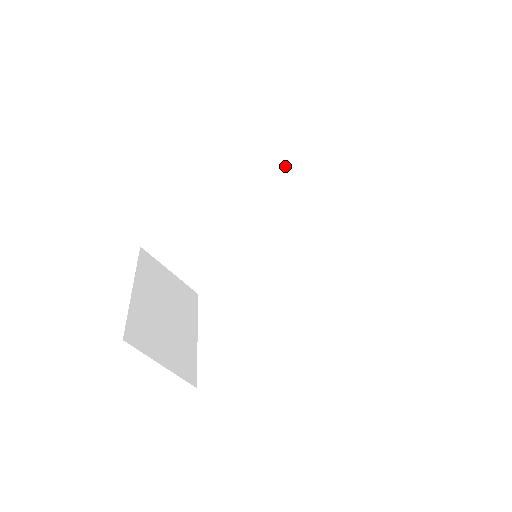
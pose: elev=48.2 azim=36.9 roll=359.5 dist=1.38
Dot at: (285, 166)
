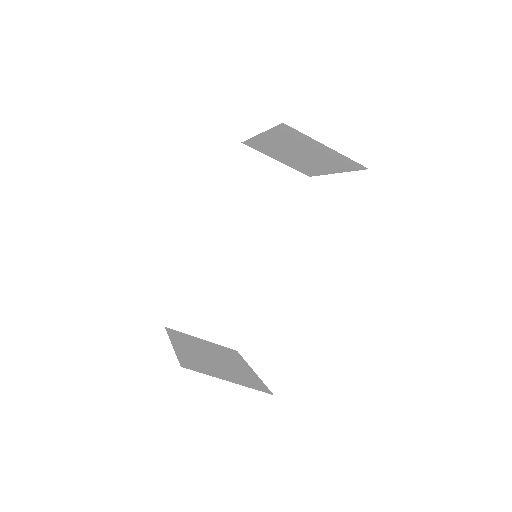
Dot at: (240, 192)
